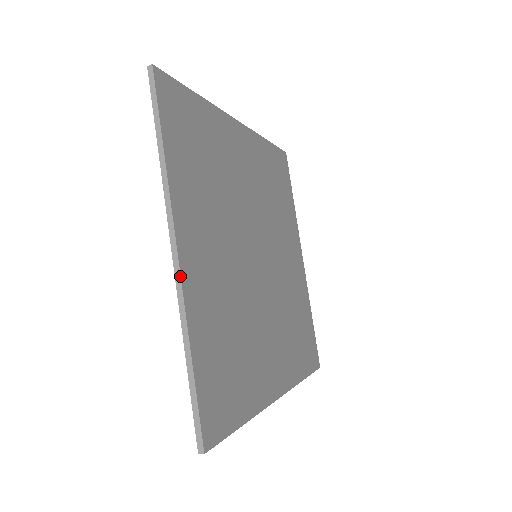
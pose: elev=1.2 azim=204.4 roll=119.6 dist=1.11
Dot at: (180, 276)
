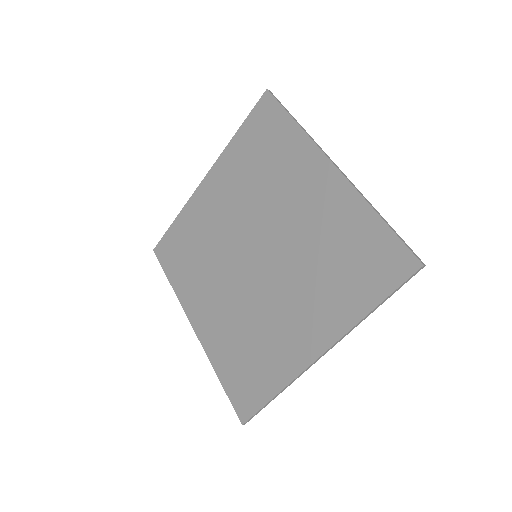
Dot at: occluded
